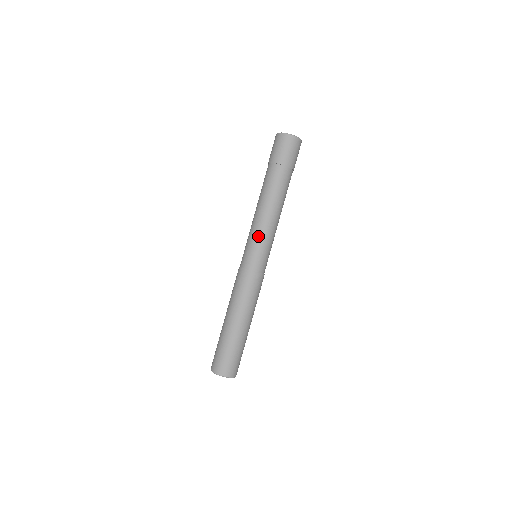
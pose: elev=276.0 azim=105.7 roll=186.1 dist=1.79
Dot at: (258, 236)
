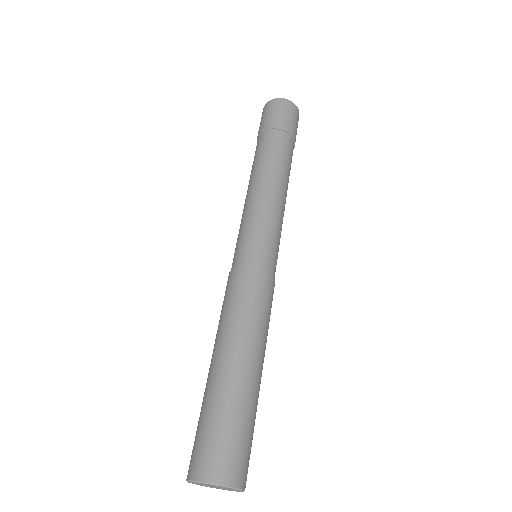
Dot at: (260, 217)
